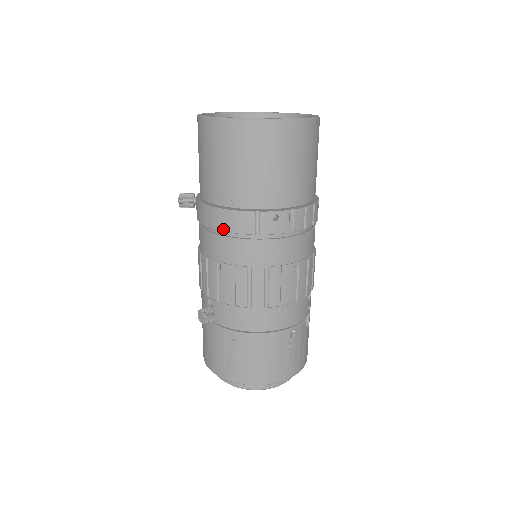
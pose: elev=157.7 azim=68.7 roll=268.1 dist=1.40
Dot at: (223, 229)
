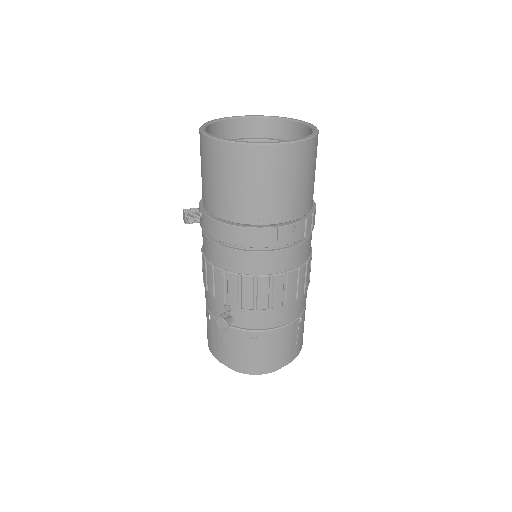
Dot at: (246, 245)
